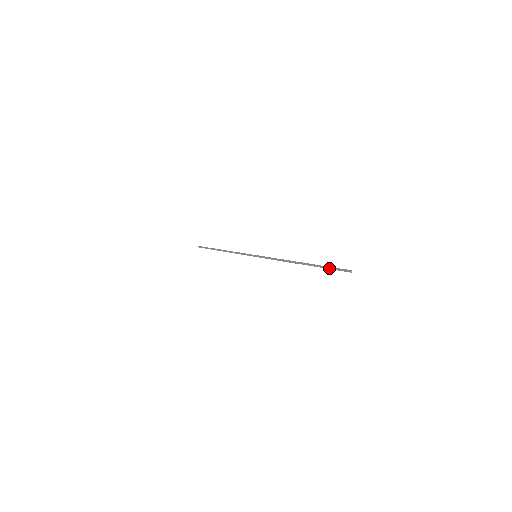
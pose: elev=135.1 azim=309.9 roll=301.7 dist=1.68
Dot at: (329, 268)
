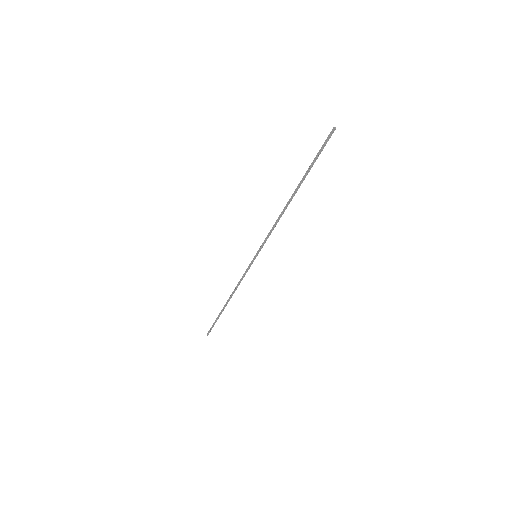
Dot at: (316, 156)
